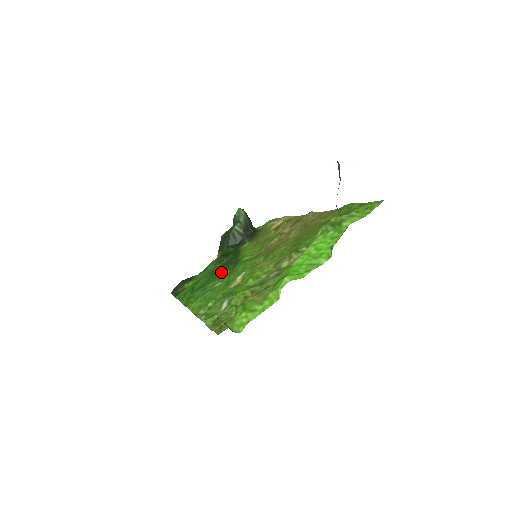
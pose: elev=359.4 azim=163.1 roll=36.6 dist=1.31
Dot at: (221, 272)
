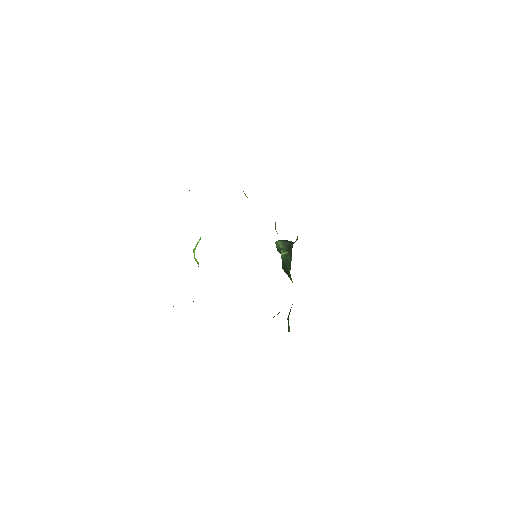
Dot at: occluded
